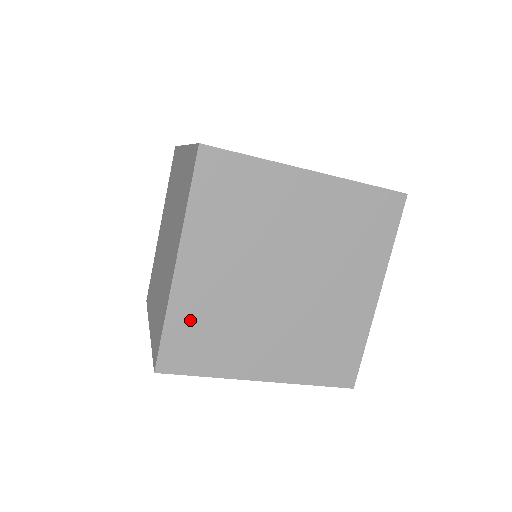
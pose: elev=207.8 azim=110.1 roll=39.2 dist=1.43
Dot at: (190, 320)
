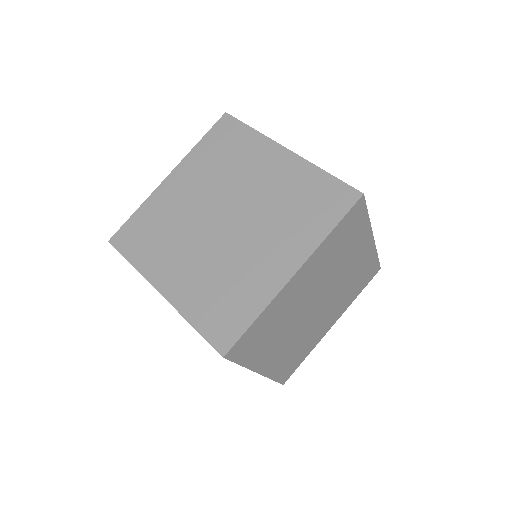
Dot at: (268, 320)
